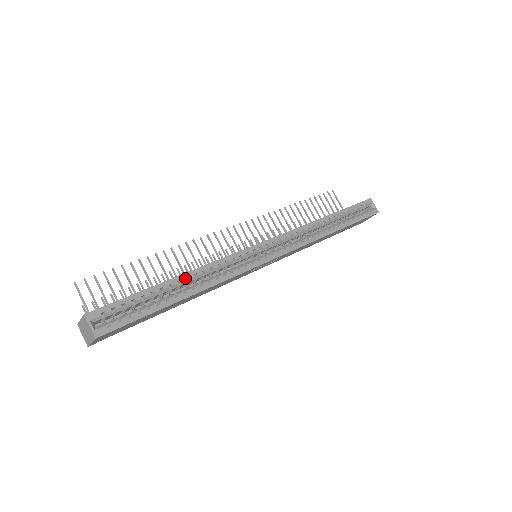
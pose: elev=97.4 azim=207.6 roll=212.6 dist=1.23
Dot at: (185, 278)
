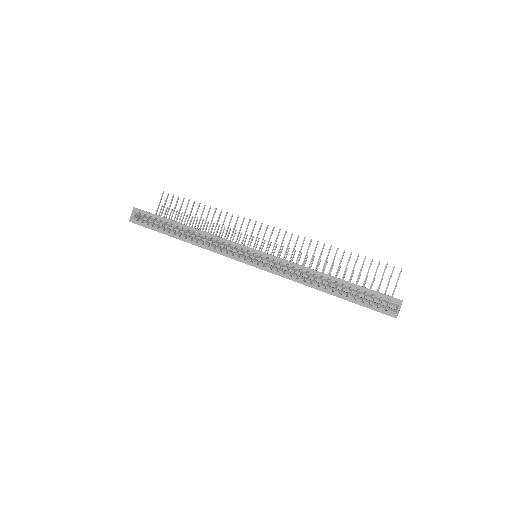
Dot at: (187, 229)
